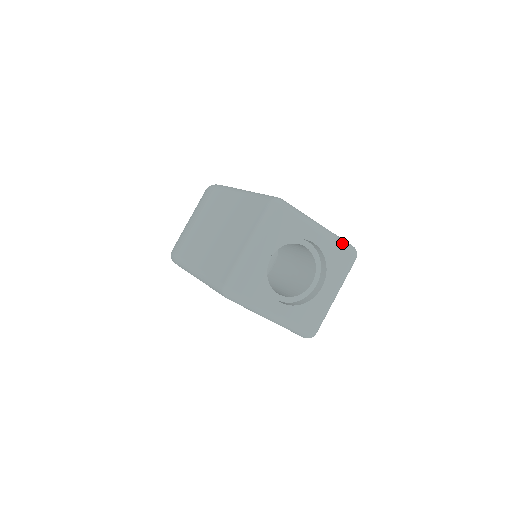
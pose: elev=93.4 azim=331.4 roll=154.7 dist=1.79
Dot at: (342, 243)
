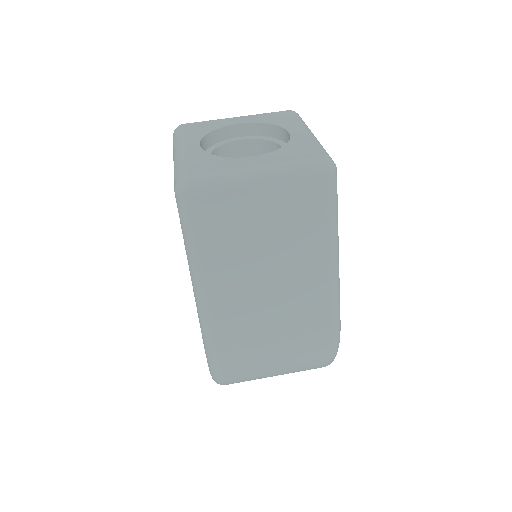
Dot at: (321, 148)
